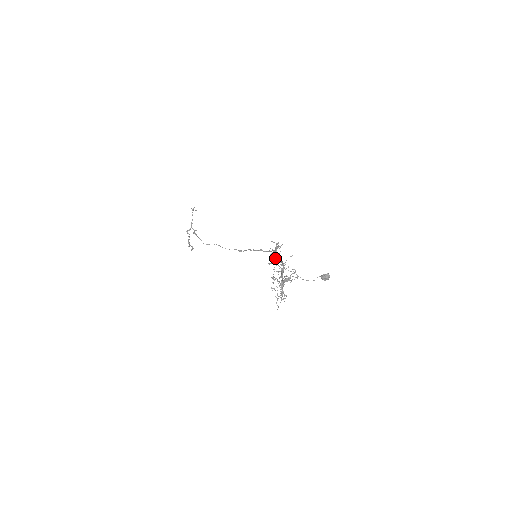
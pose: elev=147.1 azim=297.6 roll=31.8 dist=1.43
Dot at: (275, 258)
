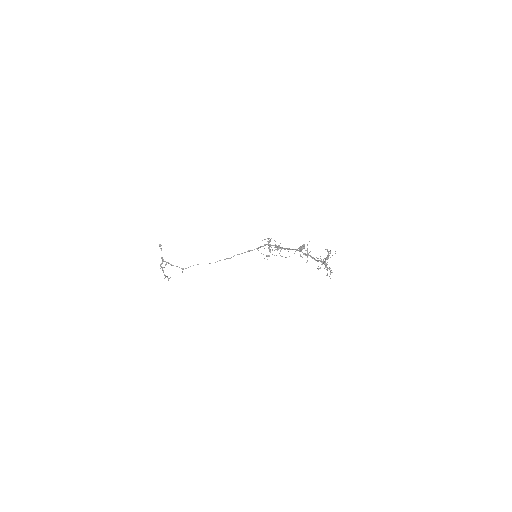
Dot at: (277, 250)
